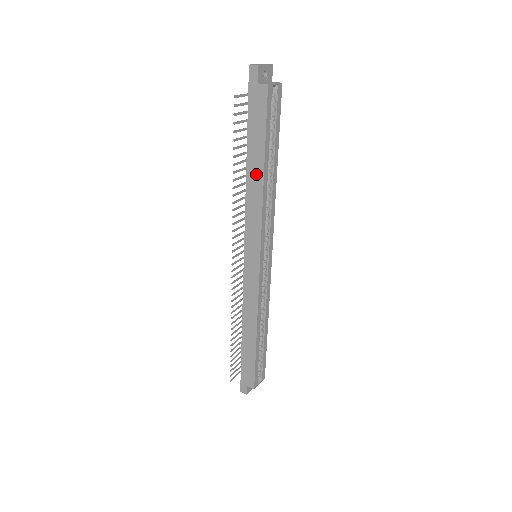
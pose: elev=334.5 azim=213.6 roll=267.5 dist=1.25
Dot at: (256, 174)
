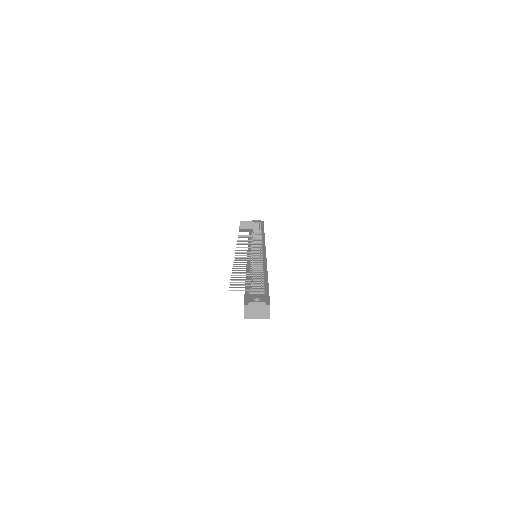
Dot at: occluded
